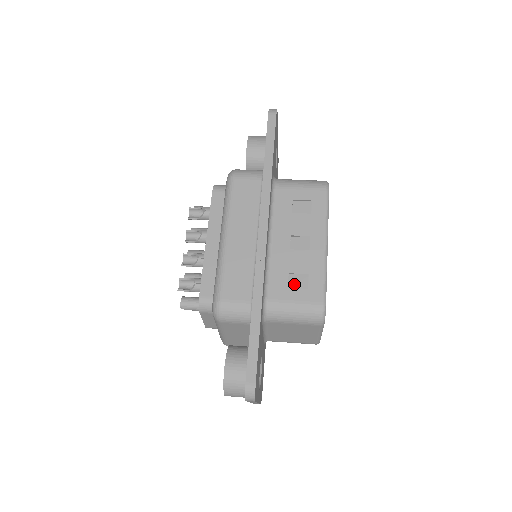
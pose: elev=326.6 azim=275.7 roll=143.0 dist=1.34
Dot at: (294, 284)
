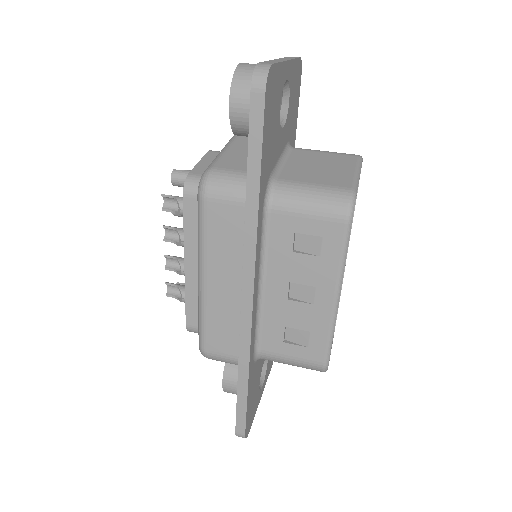
Dot at: (292, 337)
